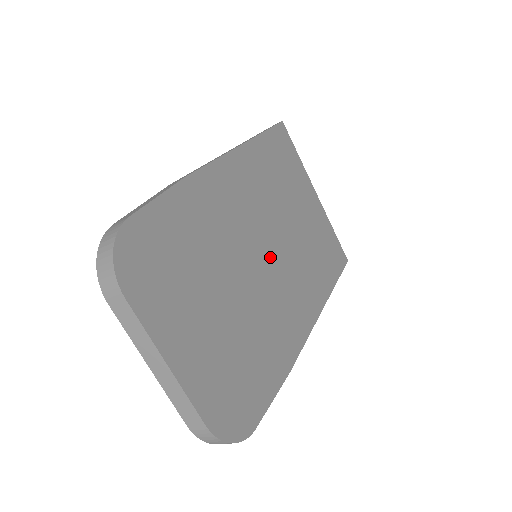
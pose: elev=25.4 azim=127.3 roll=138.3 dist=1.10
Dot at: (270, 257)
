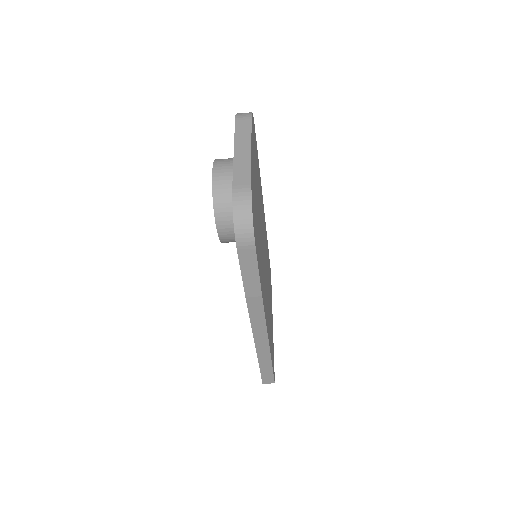
Dot at: occluded
